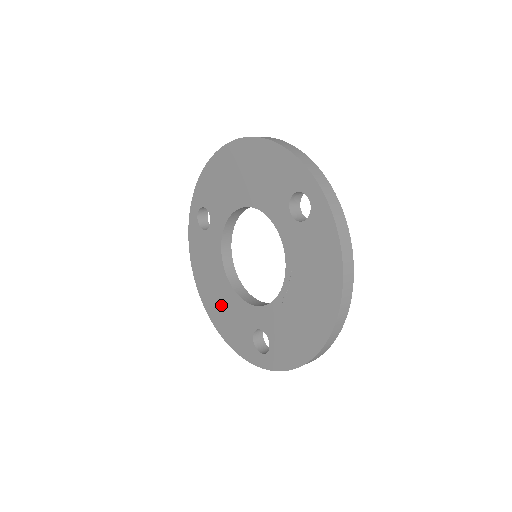
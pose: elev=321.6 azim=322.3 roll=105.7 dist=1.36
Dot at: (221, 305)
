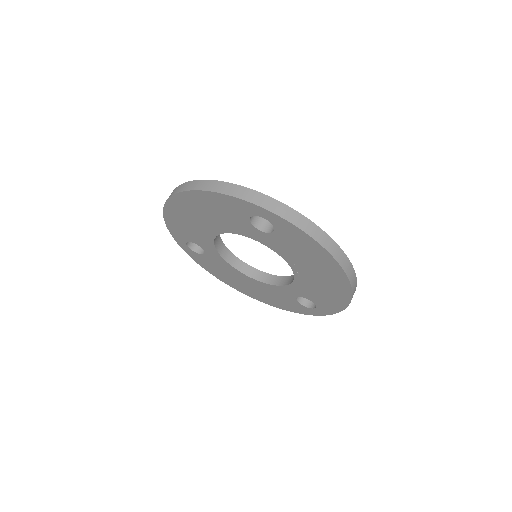
Dot at: (258, 291)
